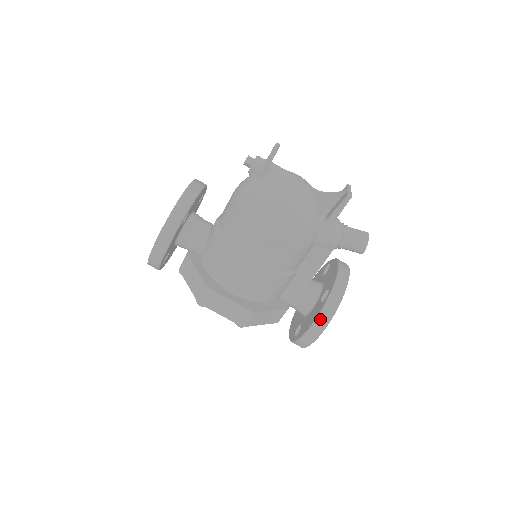
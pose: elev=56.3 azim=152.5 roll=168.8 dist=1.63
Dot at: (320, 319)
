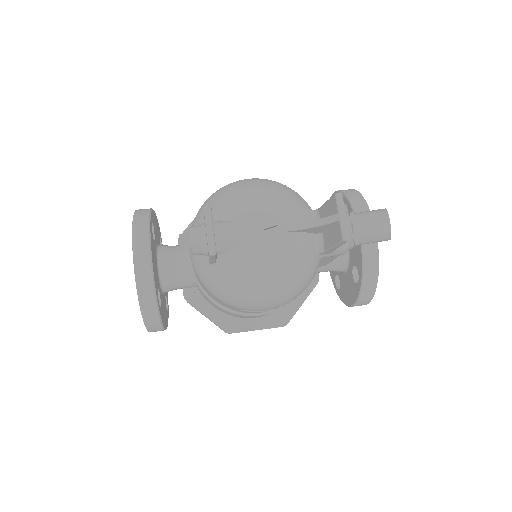
Dot at: (359, 303)
